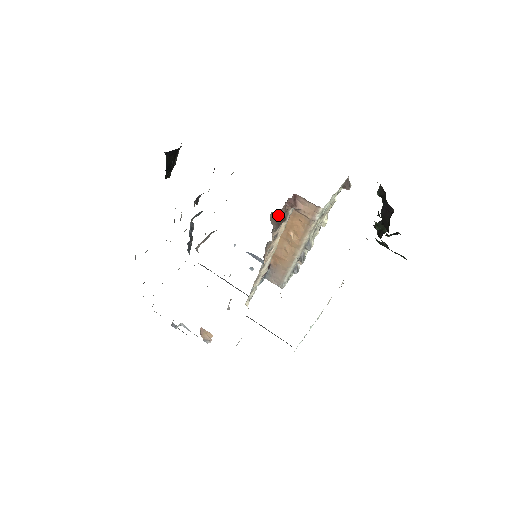
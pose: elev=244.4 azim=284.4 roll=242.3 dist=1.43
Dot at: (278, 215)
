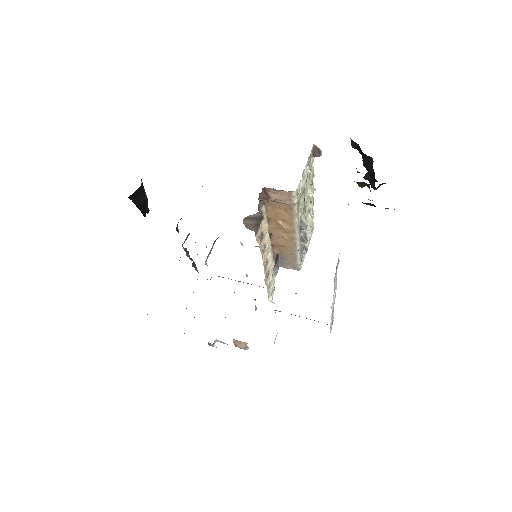
Dot at: (252, 217)
